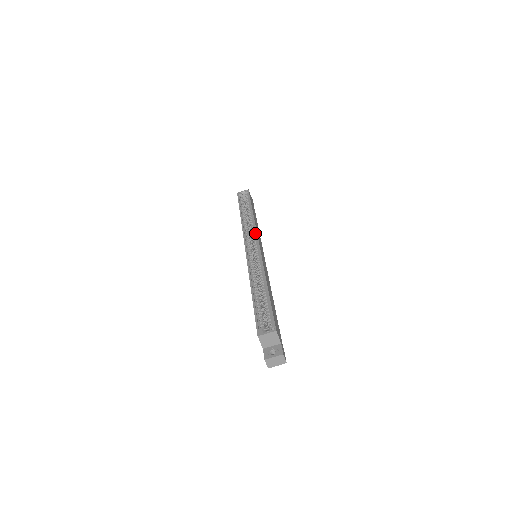
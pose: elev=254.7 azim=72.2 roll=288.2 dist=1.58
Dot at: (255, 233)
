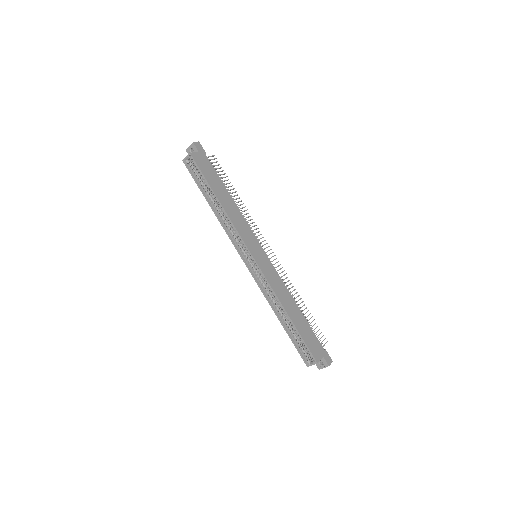
Dot at: (241, 239)
